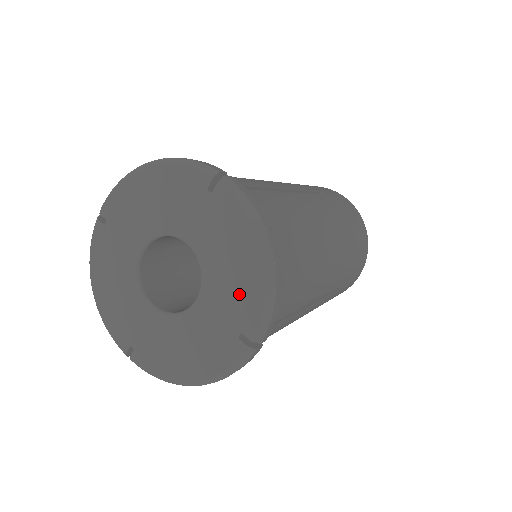
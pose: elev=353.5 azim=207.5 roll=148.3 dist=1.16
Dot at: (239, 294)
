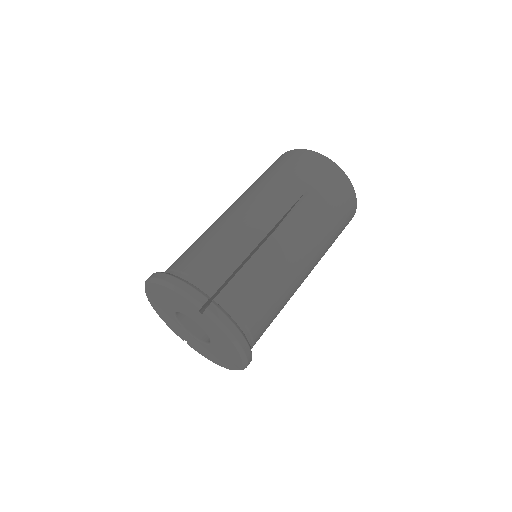
Dot at: (229, 353)
